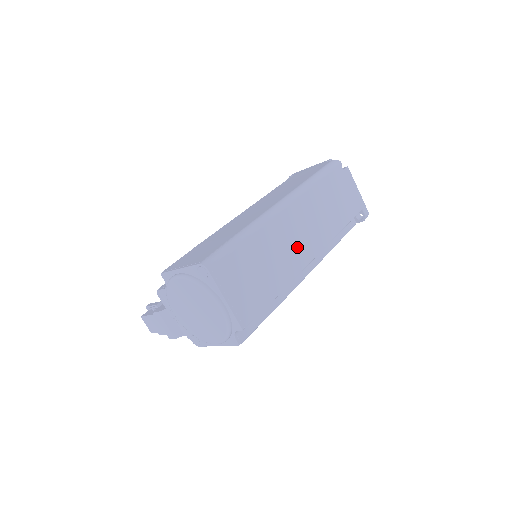
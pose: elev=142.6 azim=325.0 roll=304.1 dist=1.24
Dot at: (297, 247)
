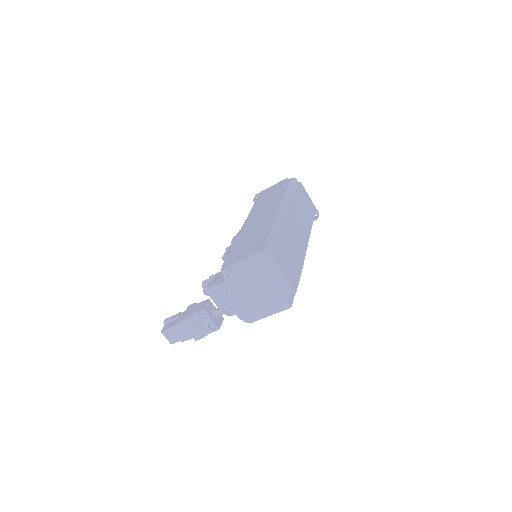
Dot at: (299, 237)
